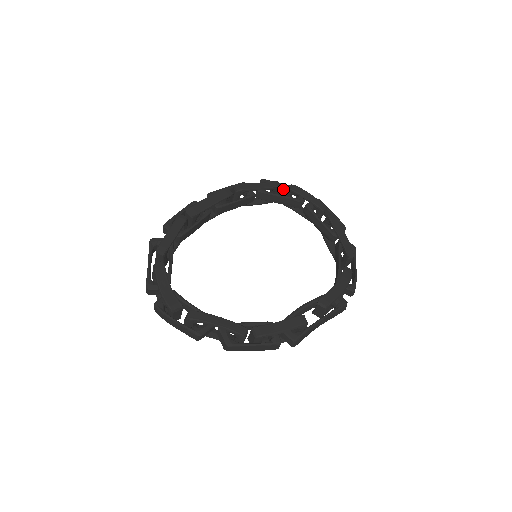
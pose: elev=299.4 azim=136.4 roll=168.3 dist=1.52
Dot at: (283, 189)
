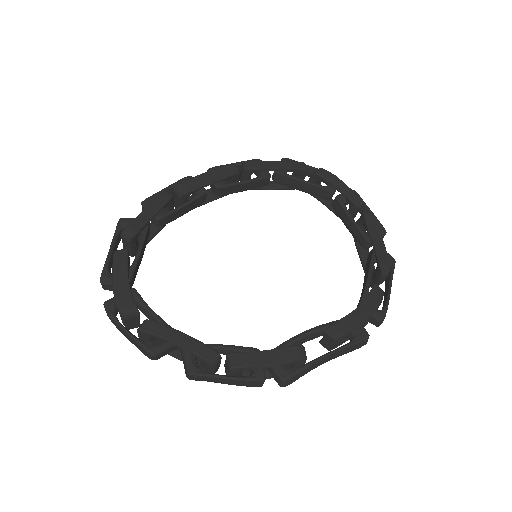
Dot at: (310, 173)
